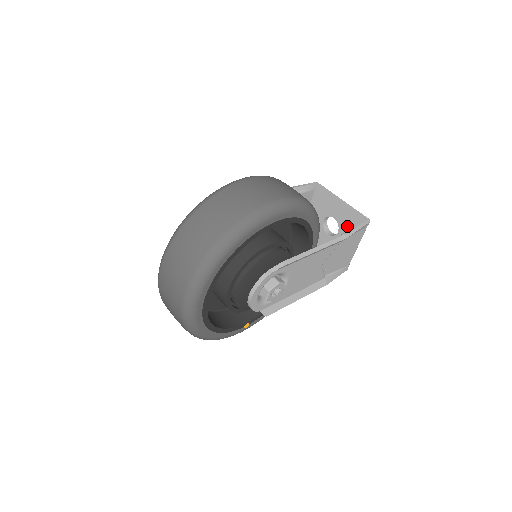
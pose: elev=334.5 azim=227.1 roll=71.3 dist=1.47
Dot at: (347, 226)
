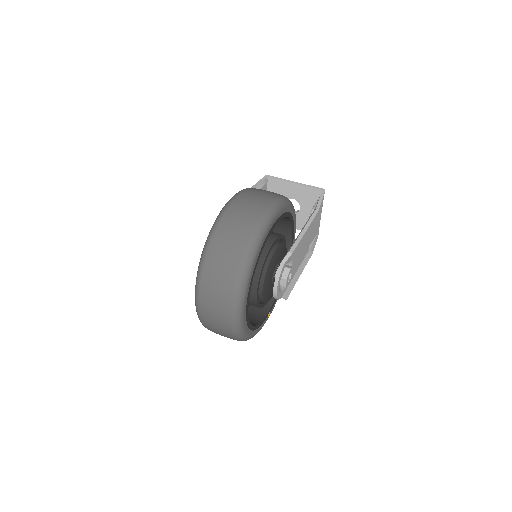
Dot at: (307, 201)
